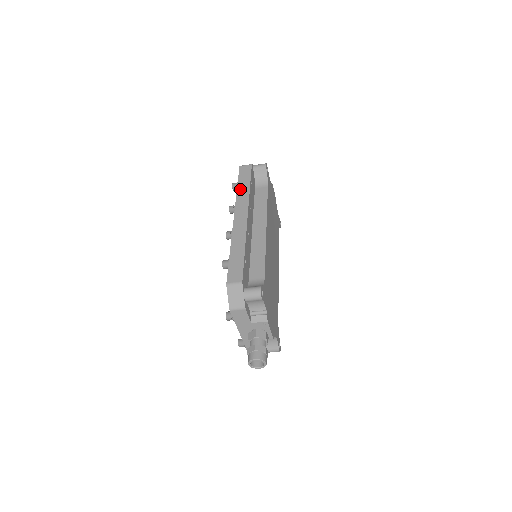
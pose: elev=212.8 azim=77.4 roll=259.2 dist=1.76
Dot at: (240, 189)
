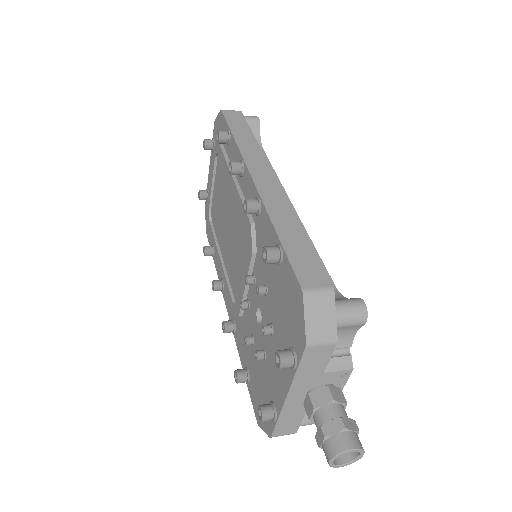
Dot at: (240, 139)
